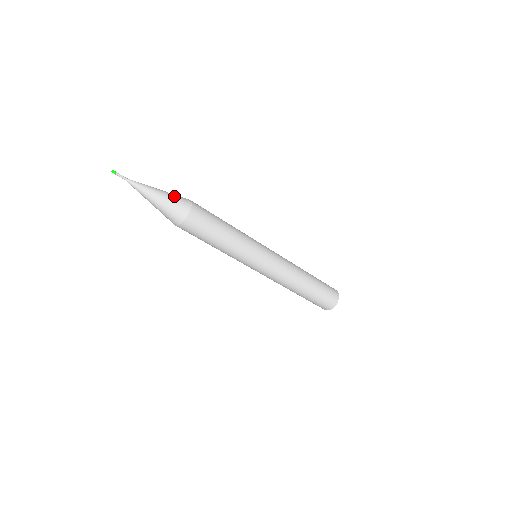
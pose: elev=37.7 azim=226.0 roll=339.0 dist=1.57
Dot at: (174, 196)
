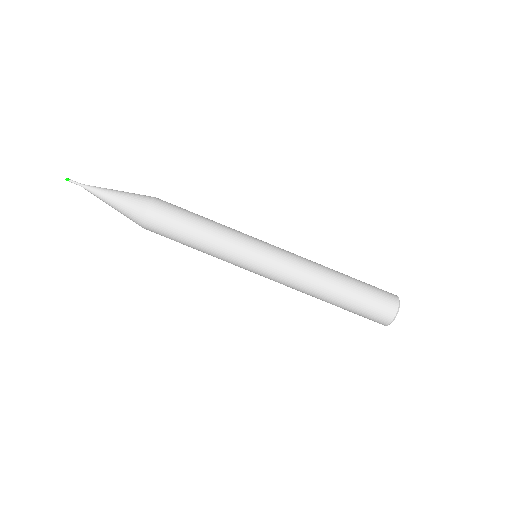
Dot at: (135, 194)
